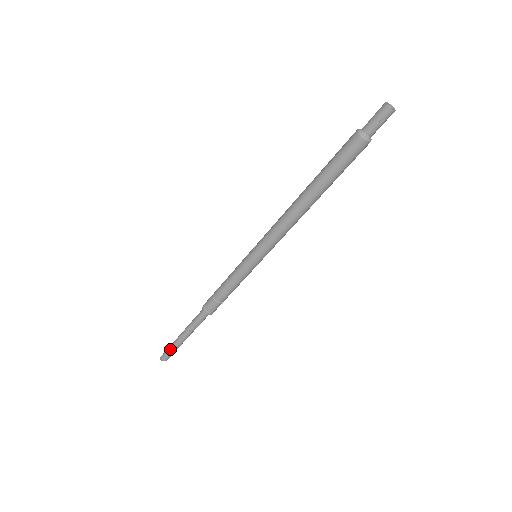
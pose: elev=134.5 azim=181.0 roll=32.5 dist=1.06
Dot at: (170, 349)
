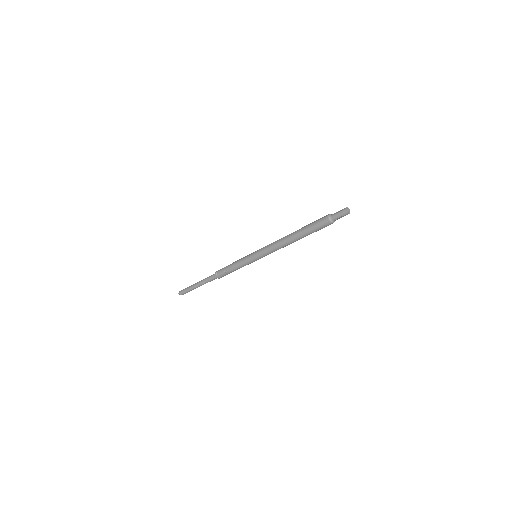
Dot at: (187, 290)
